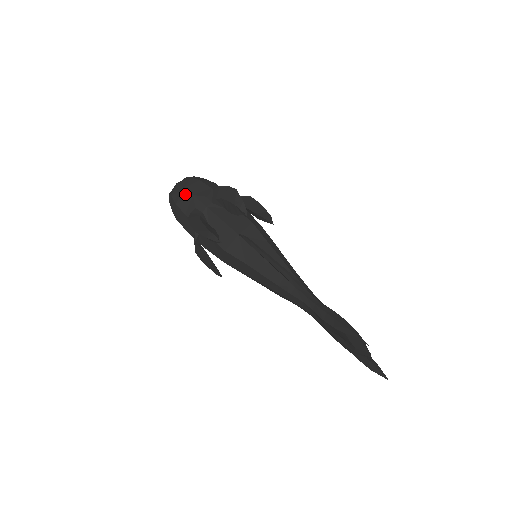
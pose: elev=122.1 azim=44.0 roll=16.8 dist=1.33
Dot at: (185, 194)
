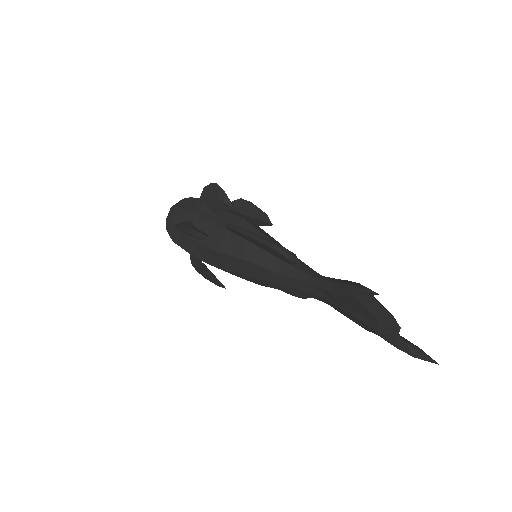
Dot at: (176, 211)
